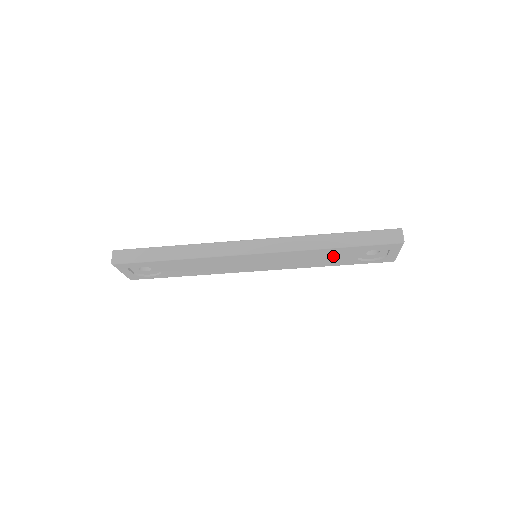
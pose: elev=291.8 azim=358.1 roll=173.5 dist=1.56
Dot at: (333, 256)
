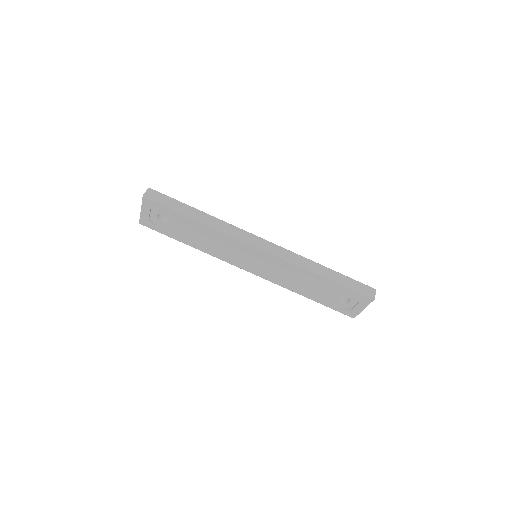
Dot at: (315, 286)
